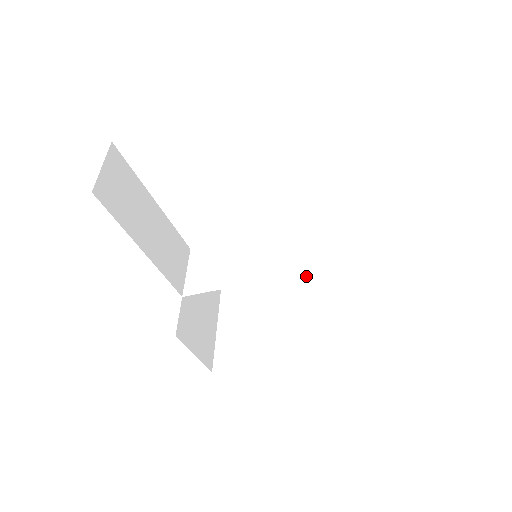
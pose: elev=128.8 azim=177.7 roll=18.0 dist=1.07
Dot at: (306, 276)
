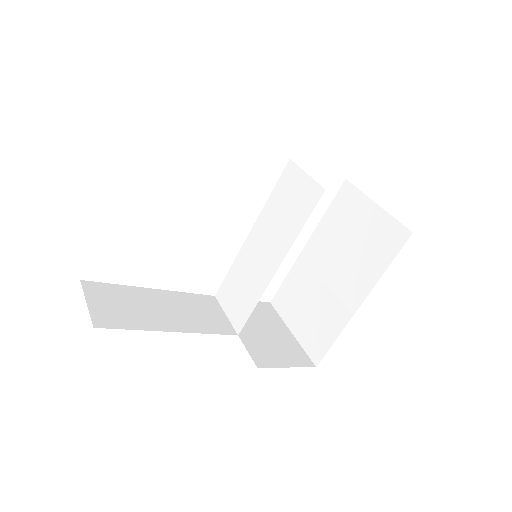
Dot at: (315, 232)
